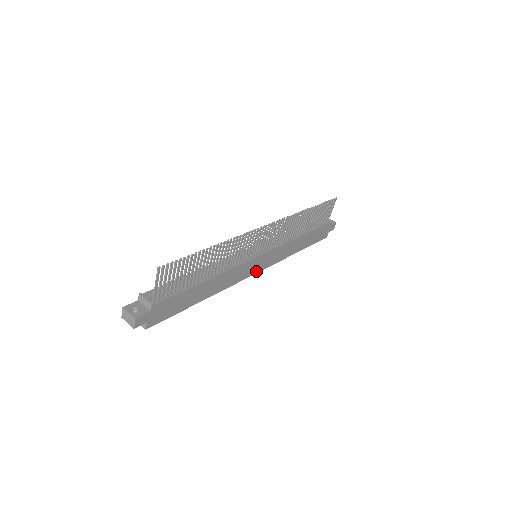
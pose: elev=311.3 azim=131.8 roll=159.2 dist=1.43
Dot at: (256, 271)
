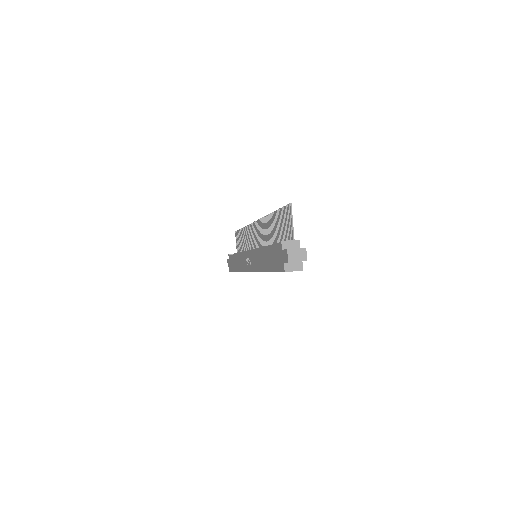
Dot at: occluded
